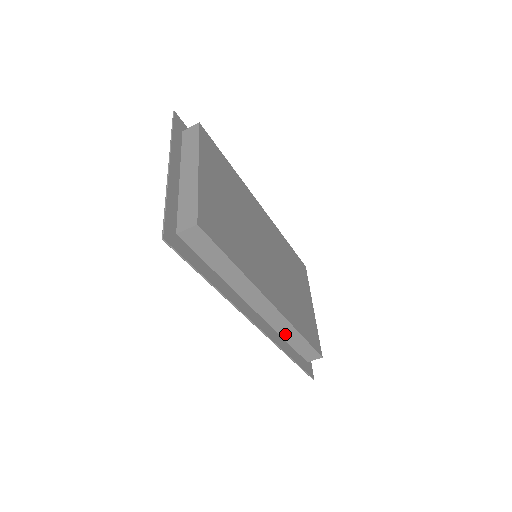
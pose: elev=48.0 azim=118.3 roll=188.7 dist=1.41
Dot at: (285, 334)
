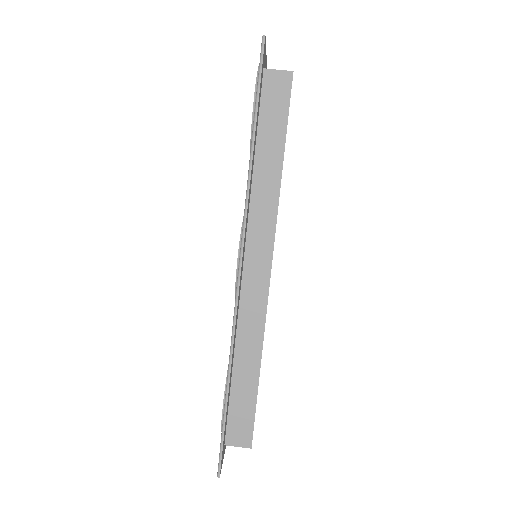
Dot at: (243, 347)
